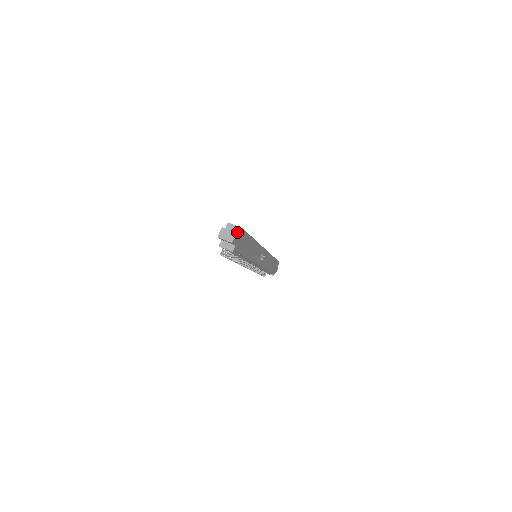
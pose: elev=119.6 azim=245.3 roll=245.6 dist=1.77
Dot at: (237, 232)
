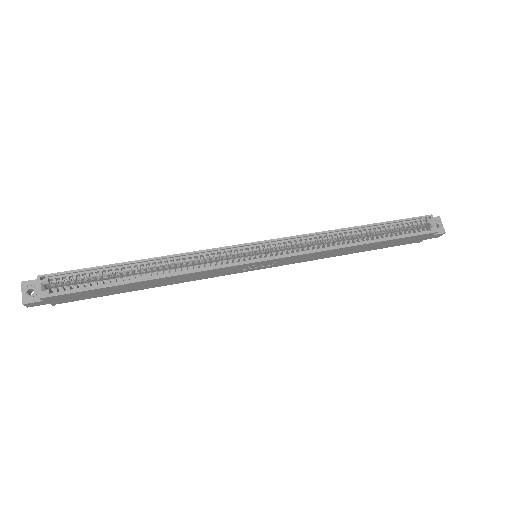
Dot at: (41, 296)
